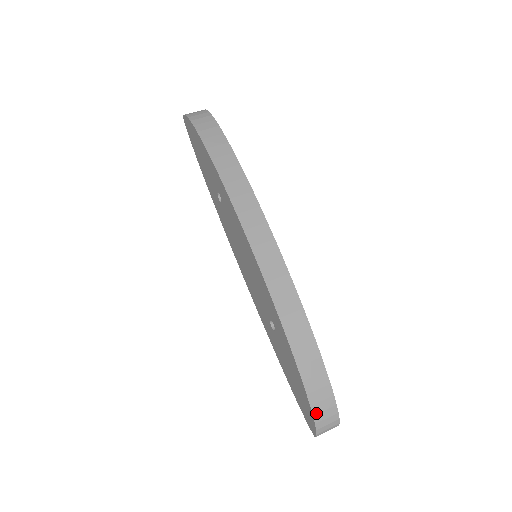
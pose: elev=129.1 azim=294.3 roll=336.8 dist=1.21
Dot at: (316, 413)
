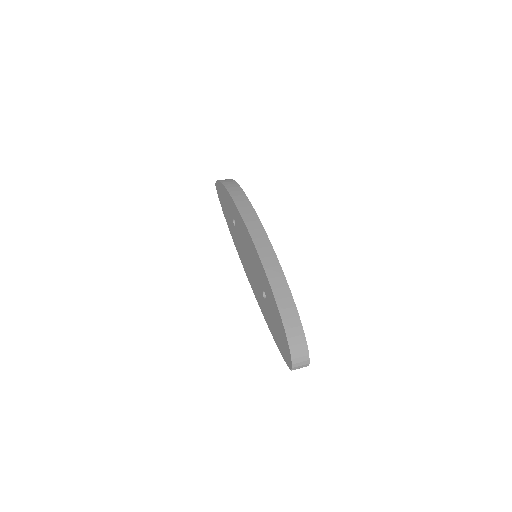
Dot at: (291, 345)
